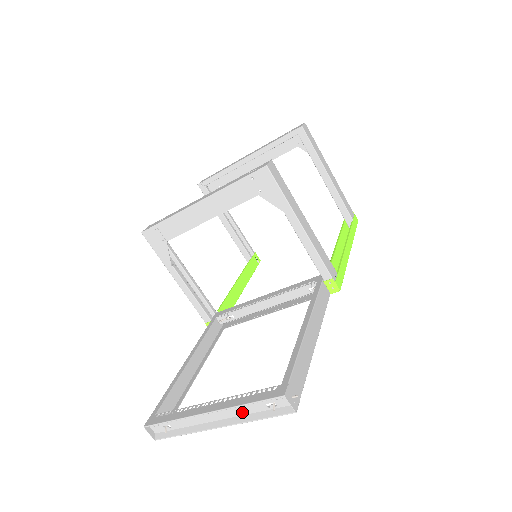
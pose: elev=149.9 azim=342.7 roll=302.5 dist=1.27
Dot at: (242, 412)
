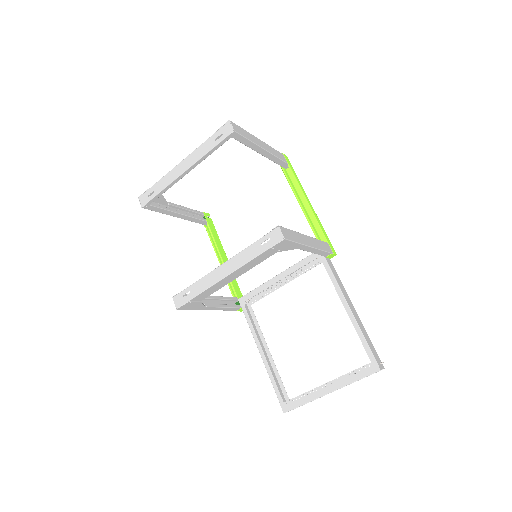
Dot at: occluded
